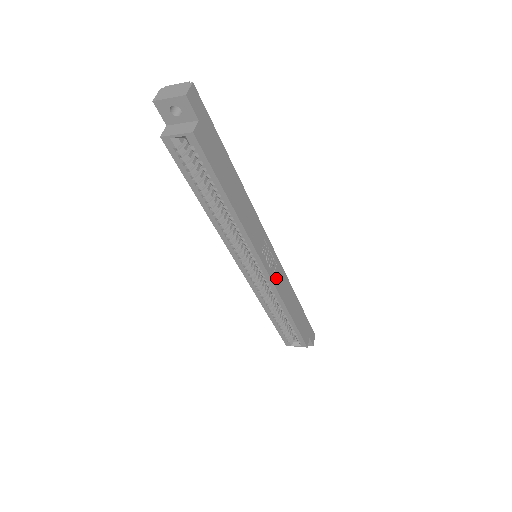
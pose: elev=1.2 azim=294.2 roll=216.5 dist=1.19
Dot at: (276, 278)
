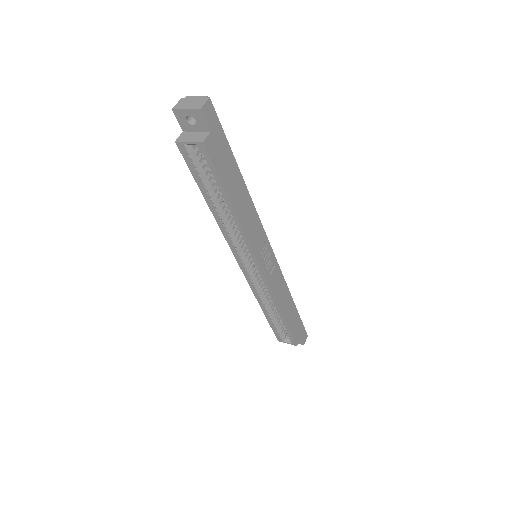
Dot at: (272, 279)
